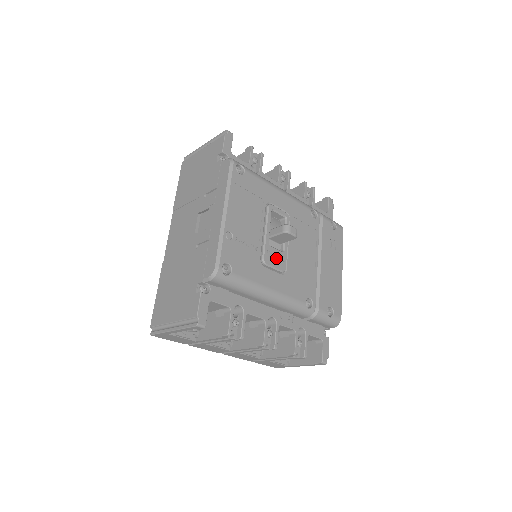
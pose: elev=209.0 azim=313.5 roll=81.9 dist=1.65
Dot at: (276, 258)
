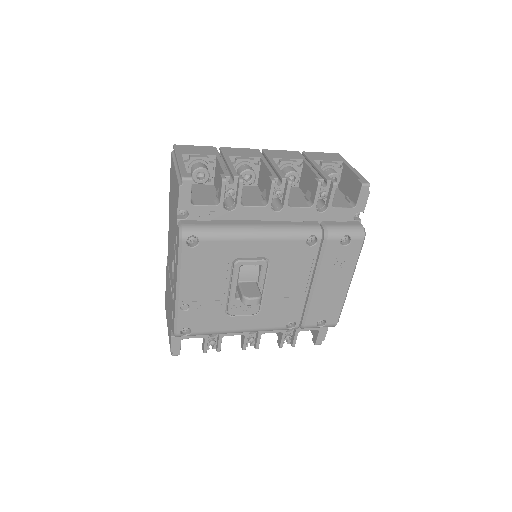
Dot at: (245, 306)
